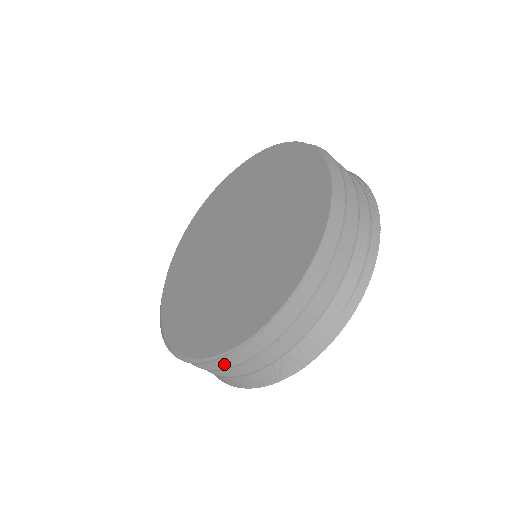
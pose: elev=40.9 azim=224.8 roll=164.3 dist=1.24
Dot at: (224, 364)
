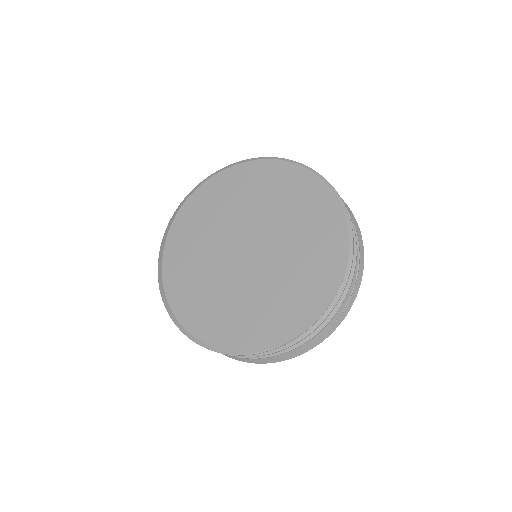
Dot at: occluded
